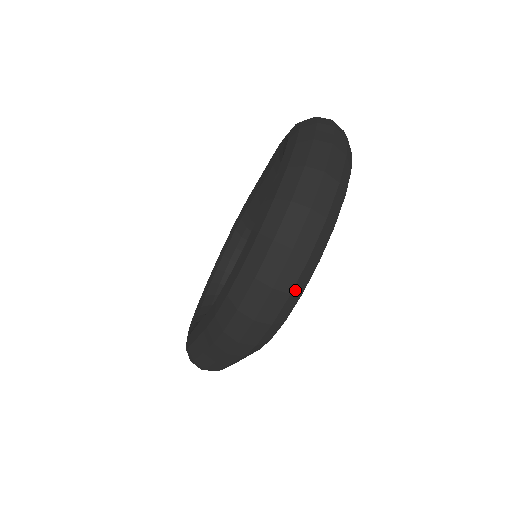
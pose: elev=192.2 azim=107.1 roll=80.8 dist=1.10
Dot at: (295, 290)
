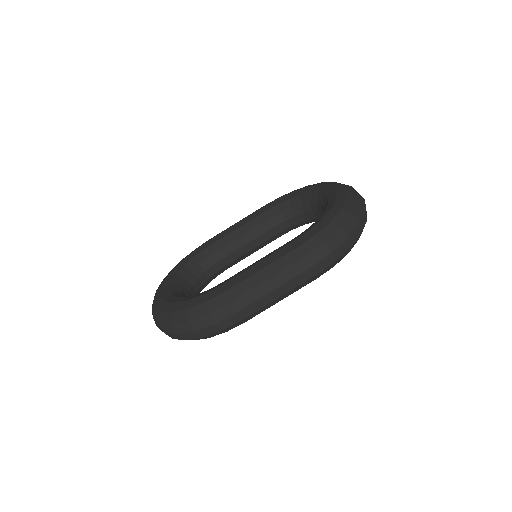
Dot at: occluded
